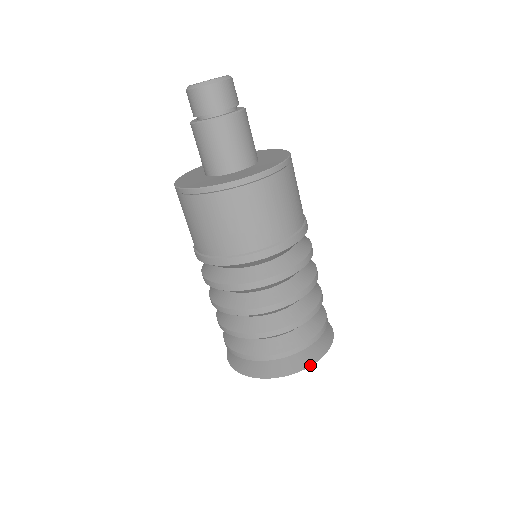
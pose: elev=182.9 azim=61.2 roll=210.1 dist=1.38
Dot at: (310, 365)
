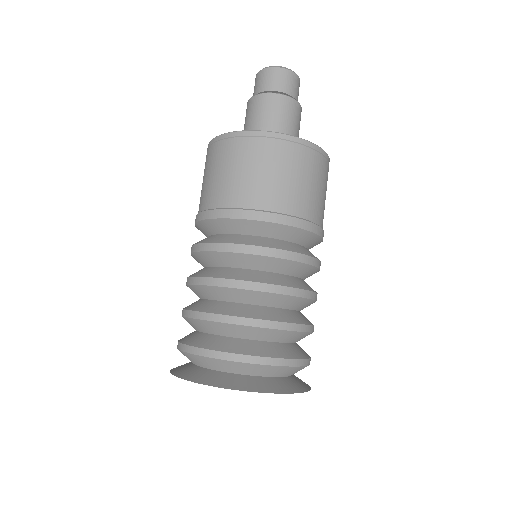
Dot at: (307, 390)
